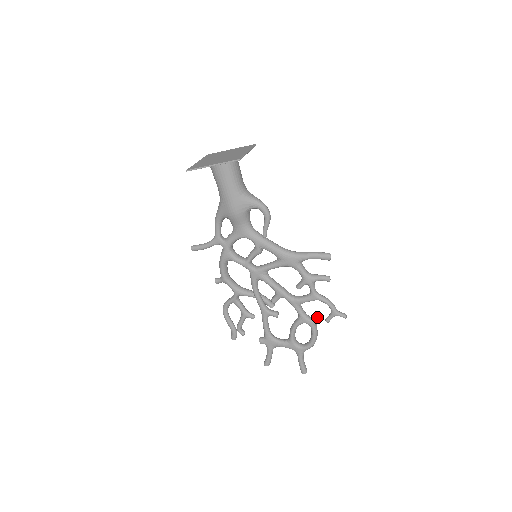
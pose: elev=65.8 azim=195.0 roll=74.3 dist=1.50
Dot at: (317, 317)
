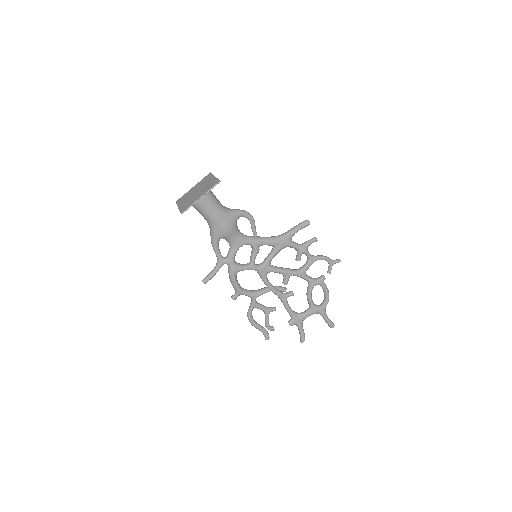
Dot at: (321, 275)
